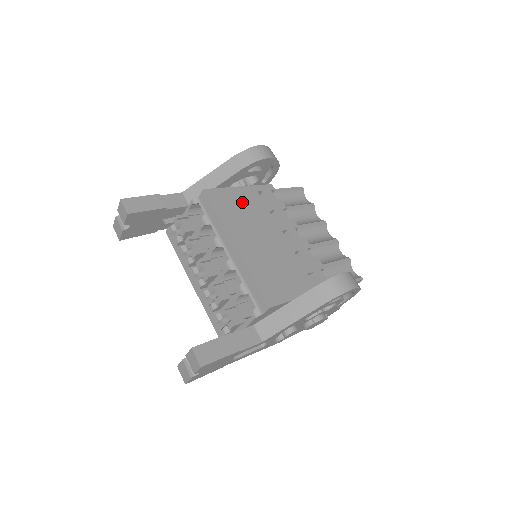
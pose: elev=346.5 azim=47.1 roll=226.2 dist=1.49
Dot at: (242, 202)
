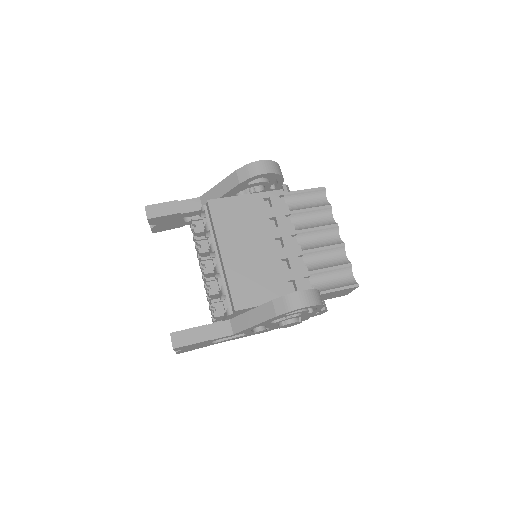
Dot at: (242, 210)
